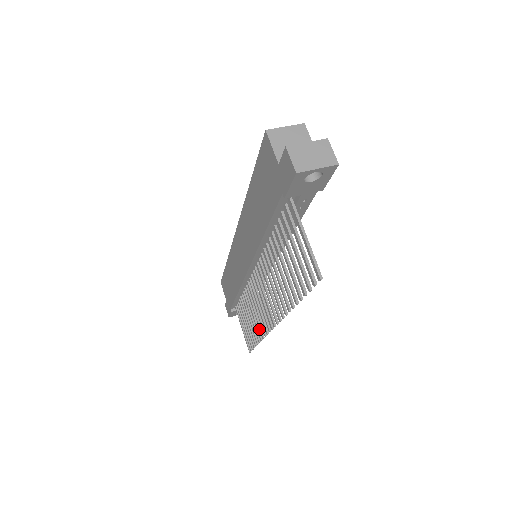
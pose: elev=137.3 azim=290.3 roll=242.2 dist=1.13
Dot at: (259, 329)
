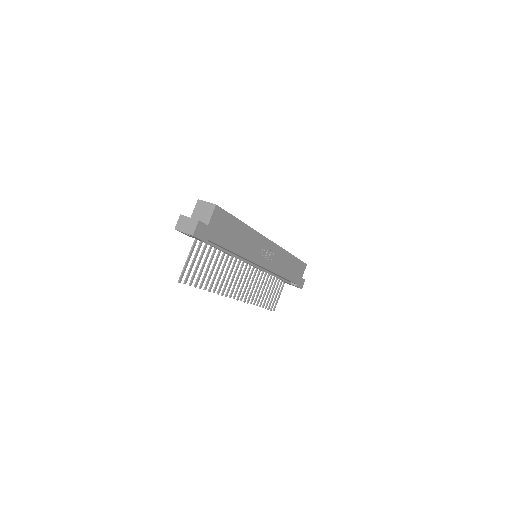
Dot at: (253, 298)
